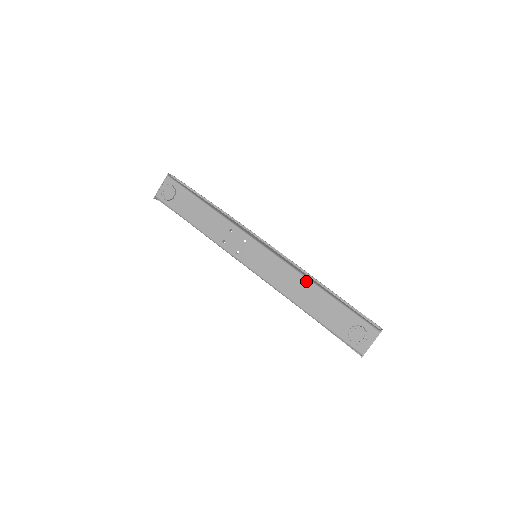
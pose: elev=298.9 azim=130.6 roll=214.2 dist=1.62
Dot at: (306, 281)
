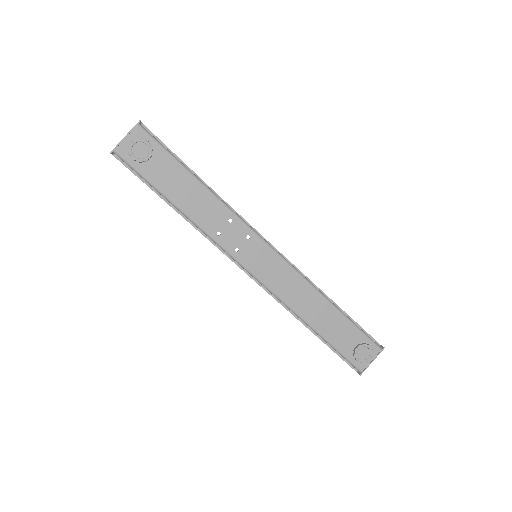
Dot at: (317, 293)
